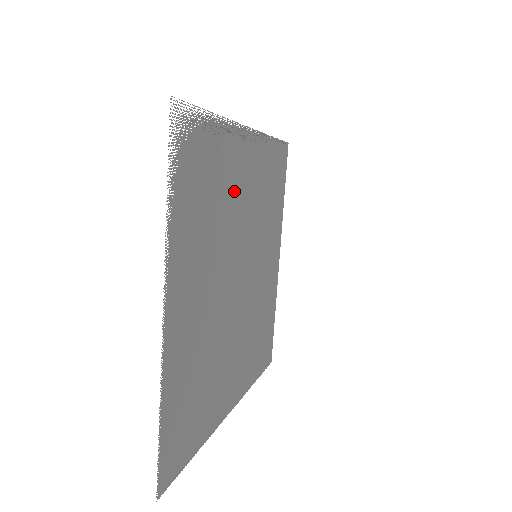
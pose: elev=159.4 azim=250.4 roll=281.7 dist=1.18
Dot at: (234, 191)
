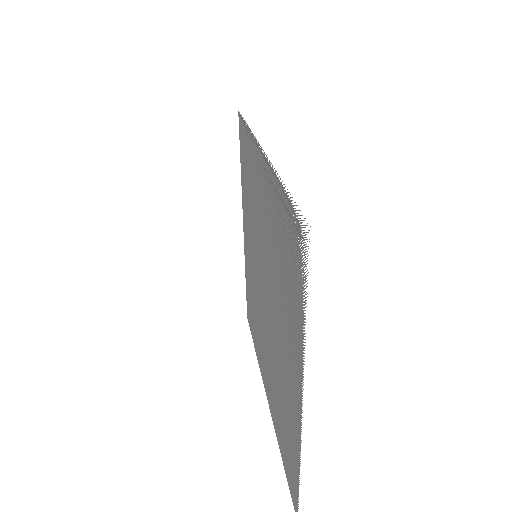
Dot at: (269, 228)
